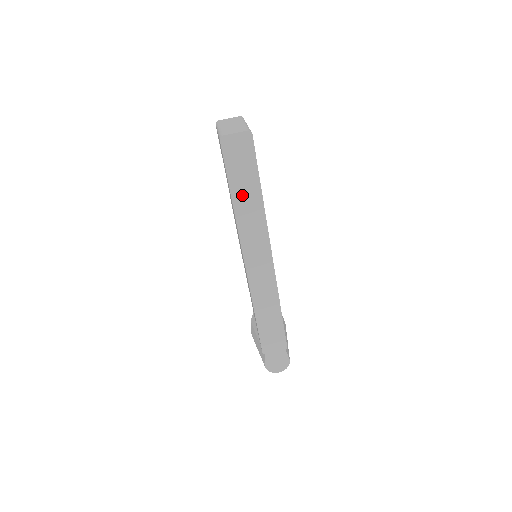
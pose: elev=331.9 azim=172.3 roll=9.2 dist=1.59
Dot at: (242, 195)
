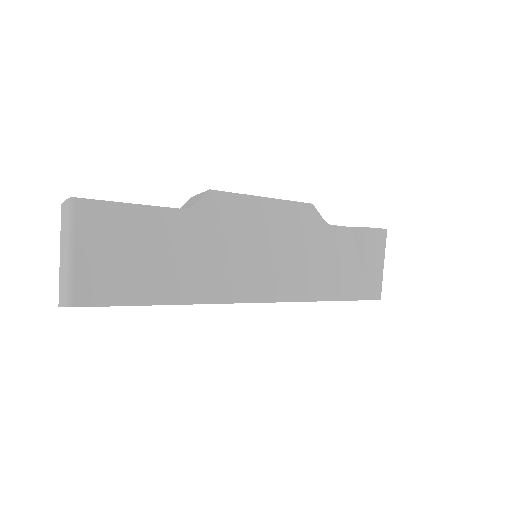
Dot at: occluded
